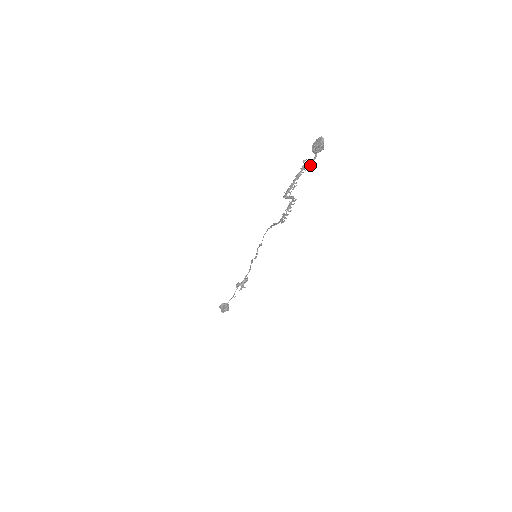
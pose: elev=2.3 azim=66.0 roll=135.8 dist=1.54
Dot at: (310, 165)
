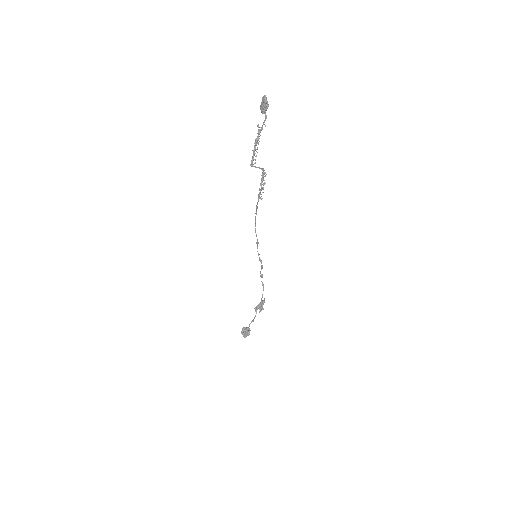
Dot at: occluded
